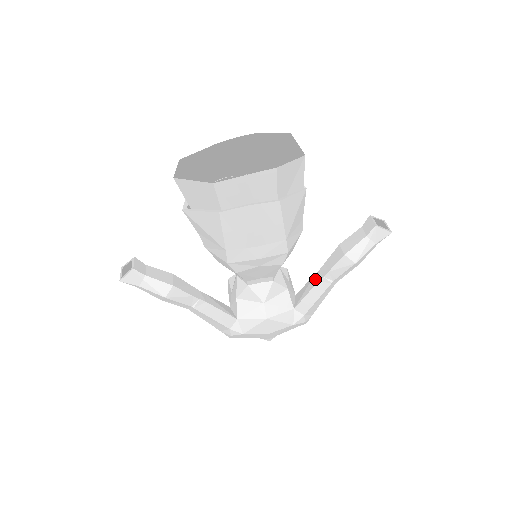
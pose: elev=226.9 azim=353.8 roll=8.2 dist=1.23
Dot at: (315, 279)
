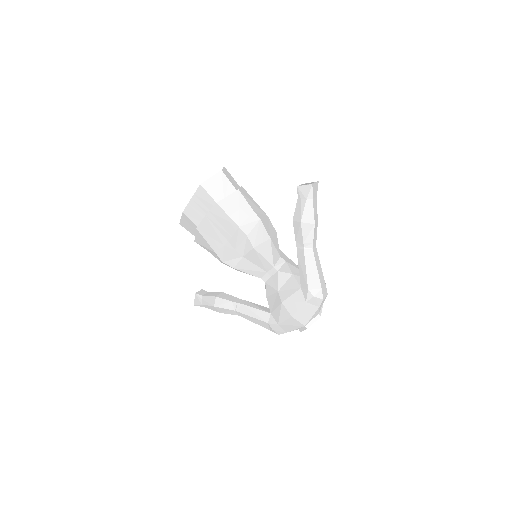
Dot at: occluded
